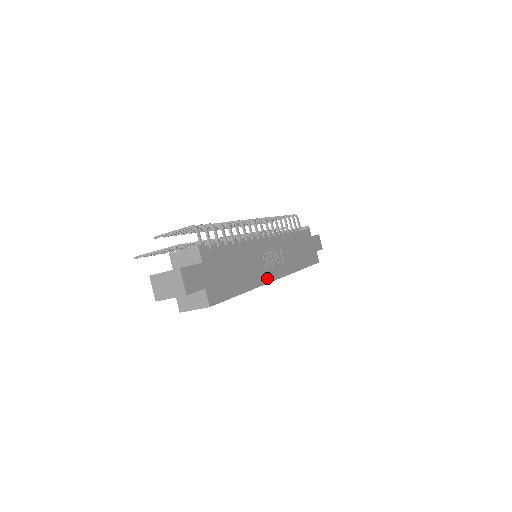
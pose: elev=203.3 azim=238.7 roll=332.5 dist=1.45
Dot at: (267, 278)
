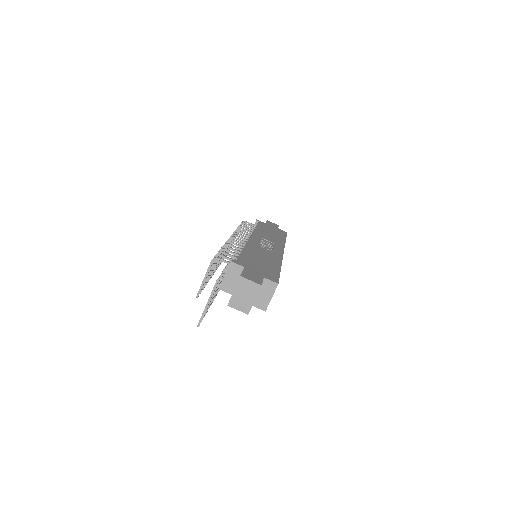
Dot at: (279, 255)
